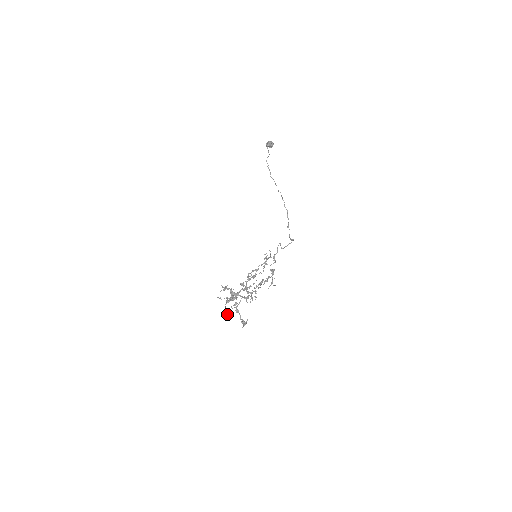
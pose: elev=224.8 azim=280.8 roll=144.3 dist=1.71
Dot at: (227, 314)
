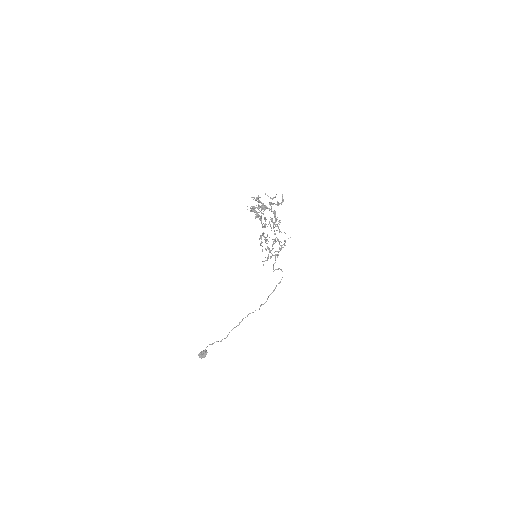
Dot at: occluded
